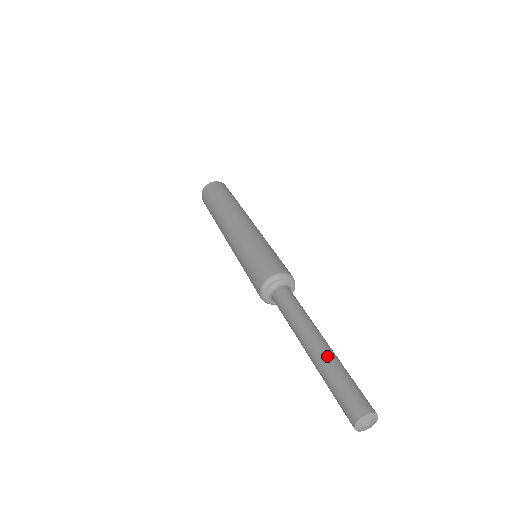
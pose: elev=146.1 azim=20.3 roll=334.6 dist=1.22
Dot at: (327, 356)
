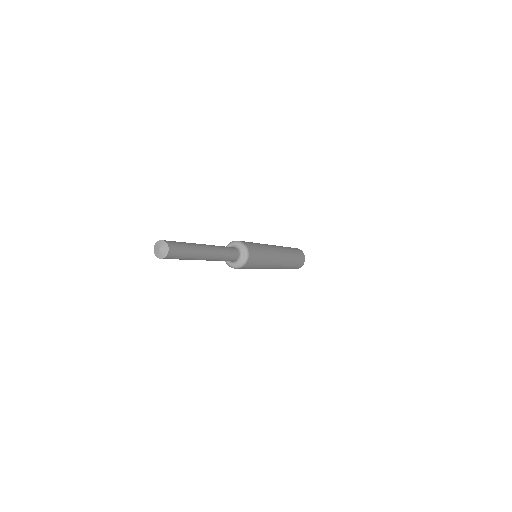
Dot at: occluded
